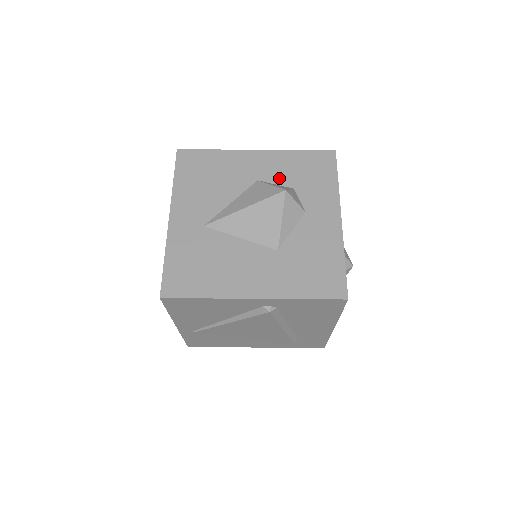
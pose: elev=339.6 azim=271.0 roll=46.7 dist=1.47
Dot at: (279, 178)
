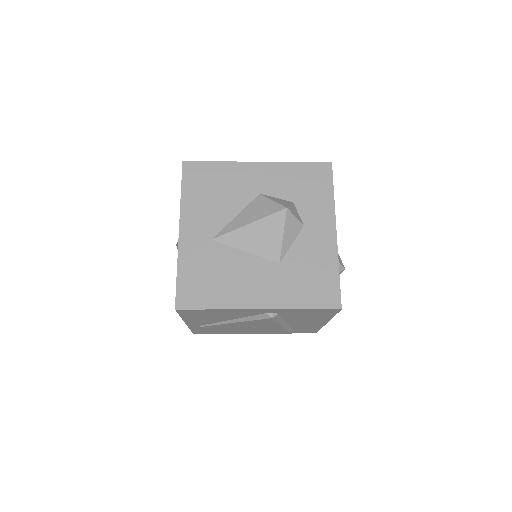
Dot at: (280, 191)
